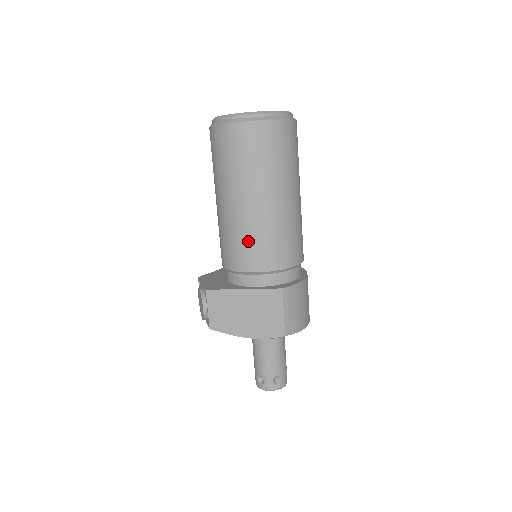
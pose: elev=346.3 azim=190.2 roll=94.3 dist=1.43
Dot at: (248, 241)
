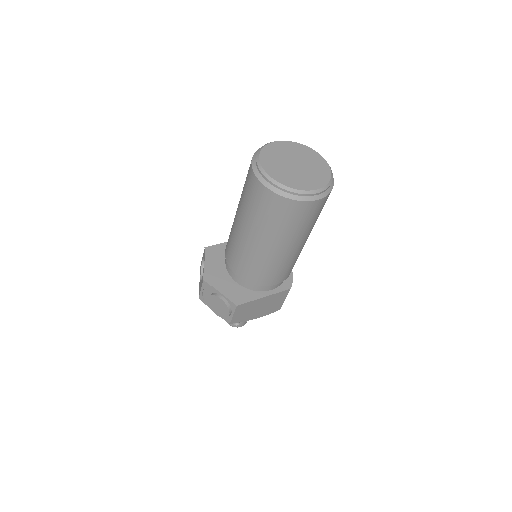
Dot at: (280, 270)
